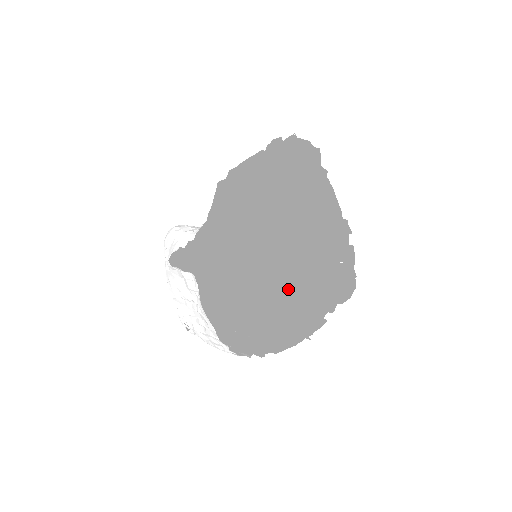
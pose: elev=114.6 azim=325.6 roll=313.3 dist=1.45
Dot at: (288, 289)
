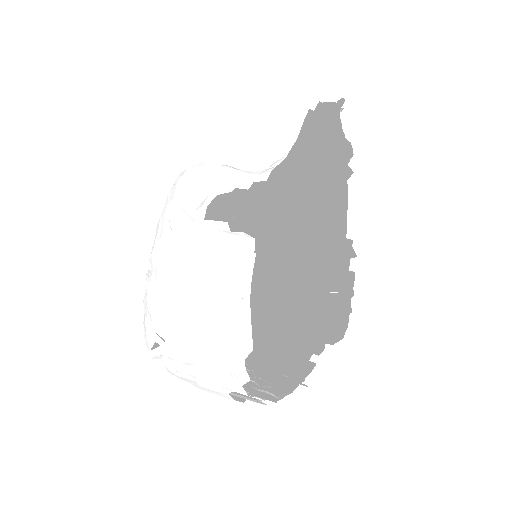
Dot at: occluded
